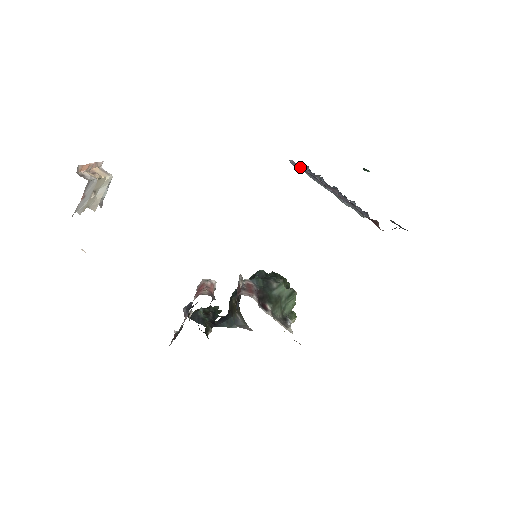
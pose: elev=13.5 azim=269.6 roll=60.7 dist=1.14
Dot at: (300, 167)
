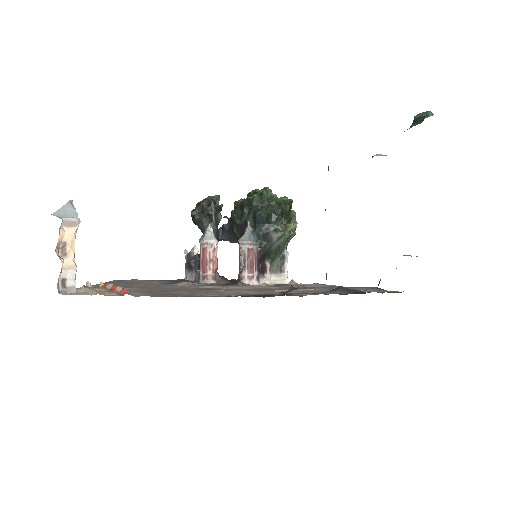
Dot at: occluded
